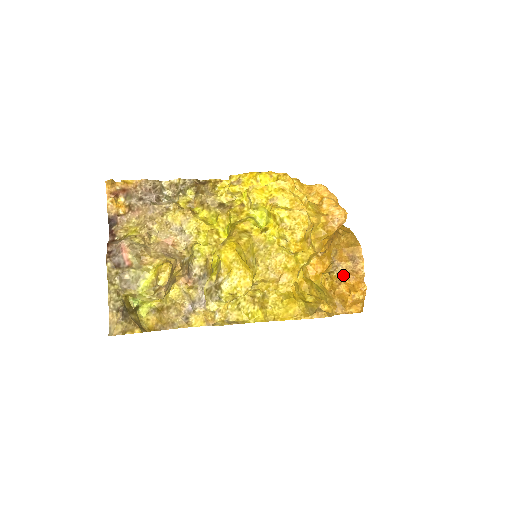
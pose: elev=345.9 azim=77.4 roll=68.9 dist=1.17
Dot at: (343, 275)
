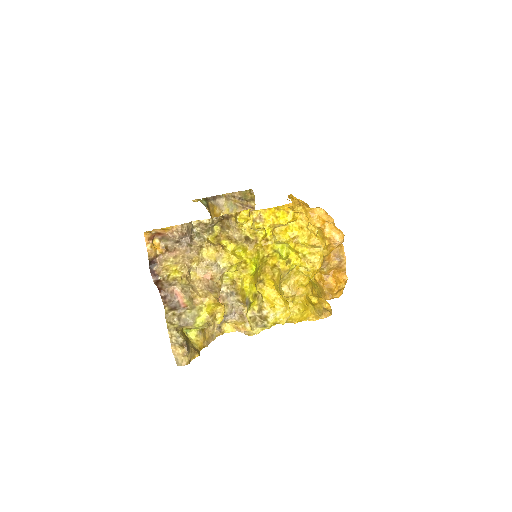
Dot at: (330, 270)
